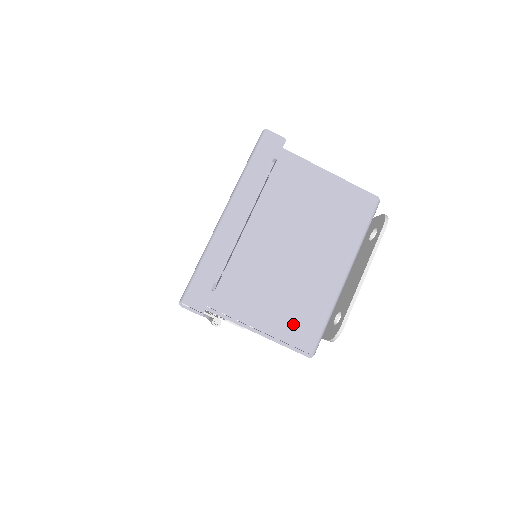
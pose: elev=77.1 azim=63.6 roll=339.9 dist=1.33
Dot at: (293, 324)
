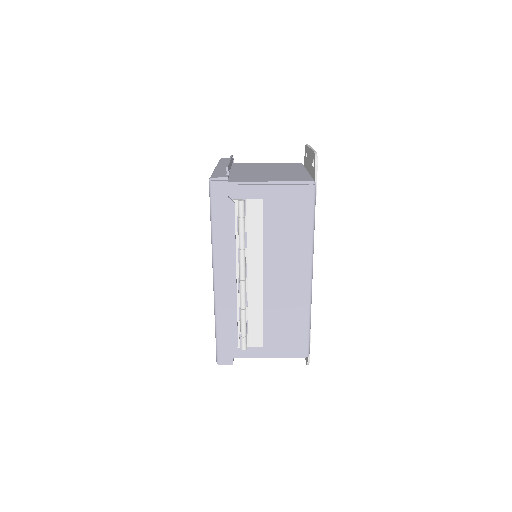
Dot at: (290, 179)
